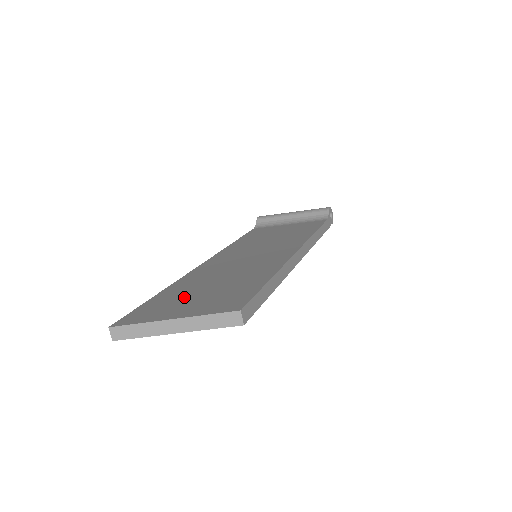
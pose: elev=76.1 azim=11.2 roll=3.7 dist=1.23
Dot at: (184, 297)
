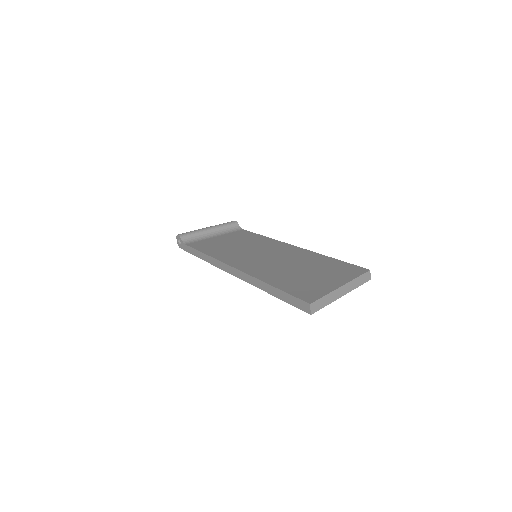
Dot at: (305, 279)
